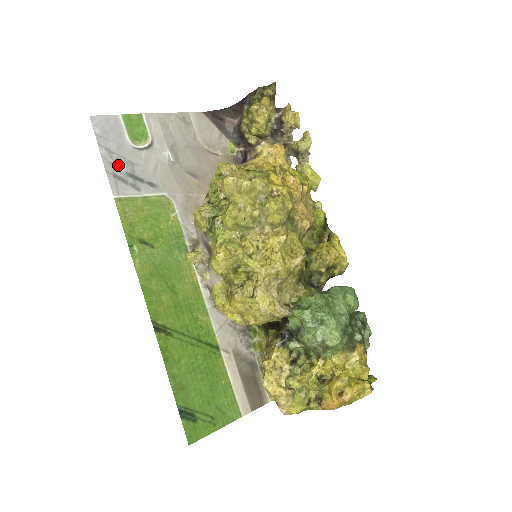
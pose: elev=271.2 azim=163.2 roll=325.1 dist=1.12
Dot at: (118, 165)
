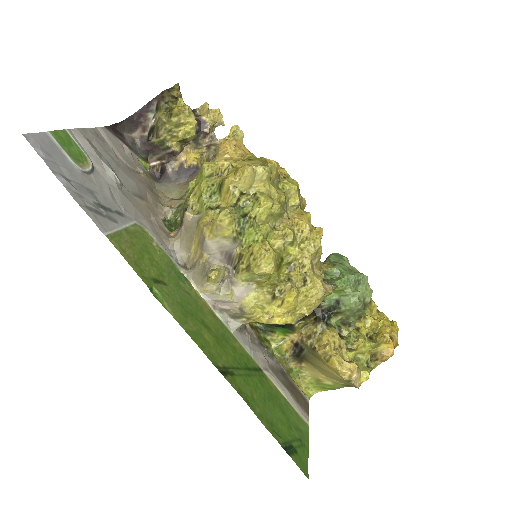
Dot at: (83, 195)
